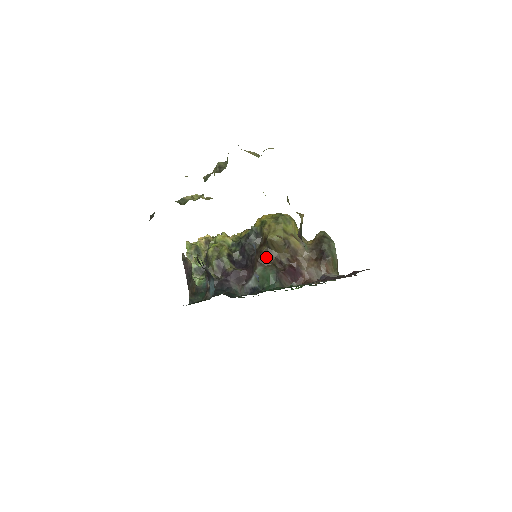
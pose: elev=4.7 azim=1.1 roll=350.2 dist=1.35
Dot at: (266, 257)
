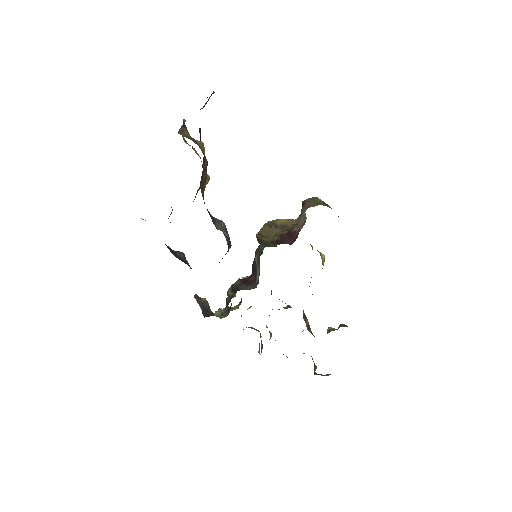
Dot at: occluded
